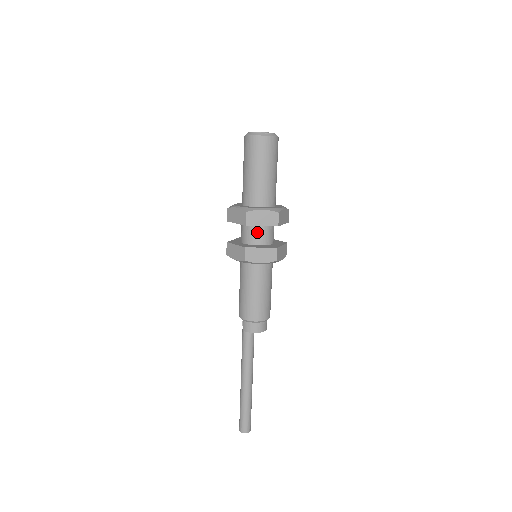
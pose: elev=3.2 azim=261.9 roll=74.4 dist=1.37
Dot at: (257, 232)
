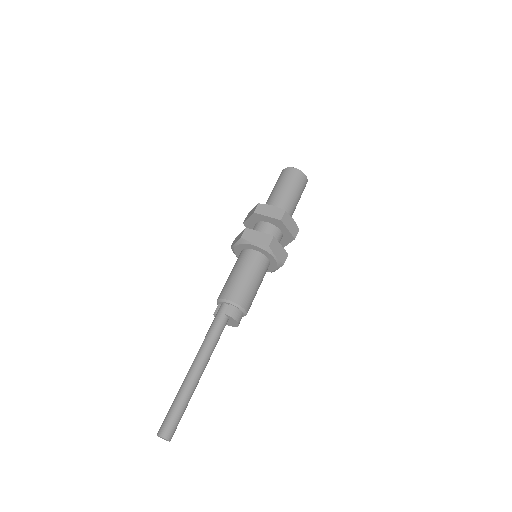
Dot at: (276, 234)
